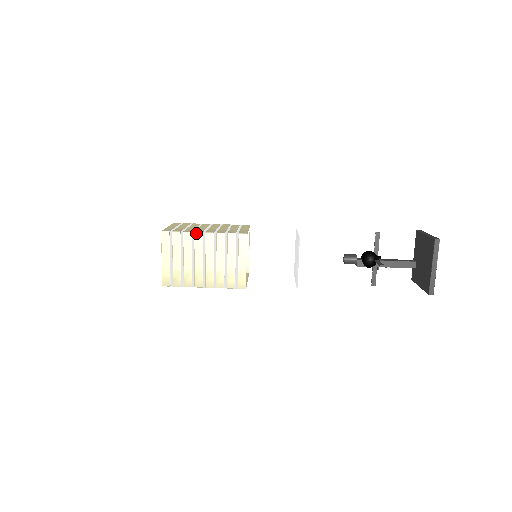
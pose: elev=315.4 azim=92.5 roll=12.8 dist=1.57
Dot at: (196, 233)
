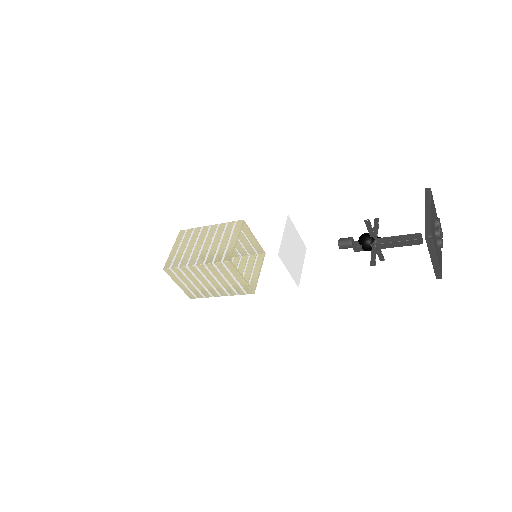
Dot at: (204, 227)
